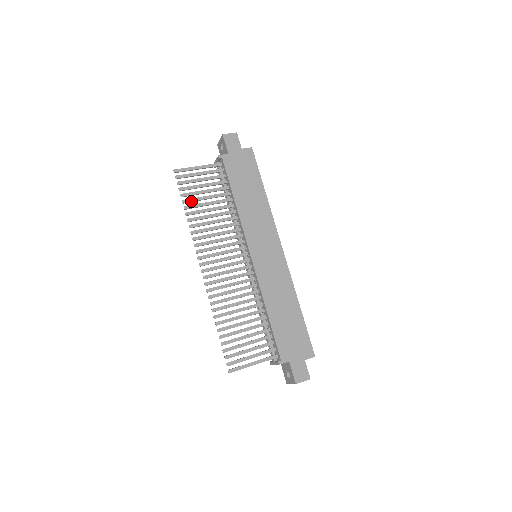
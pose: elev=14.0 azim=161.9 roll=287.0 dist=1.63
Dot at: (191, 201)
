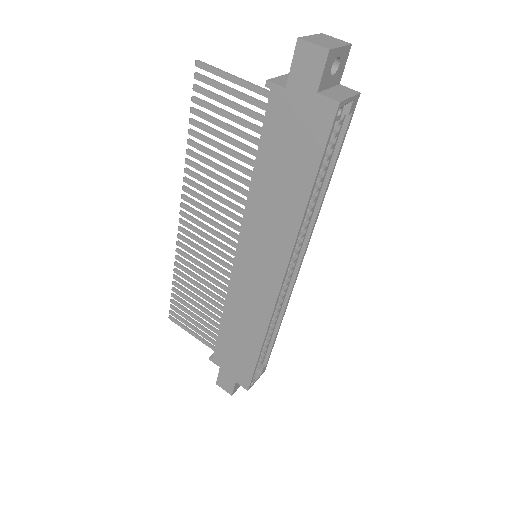
Dot at: (200, 128)
